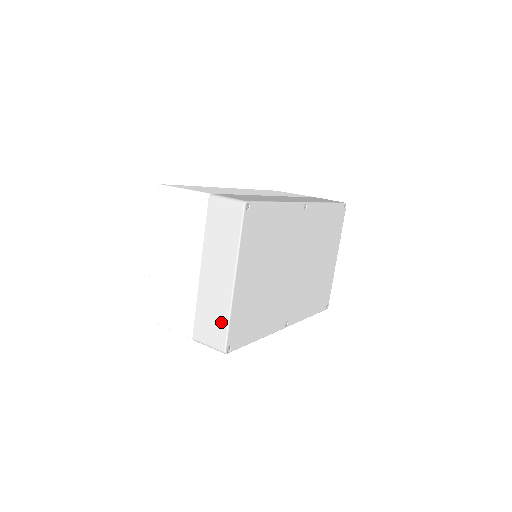
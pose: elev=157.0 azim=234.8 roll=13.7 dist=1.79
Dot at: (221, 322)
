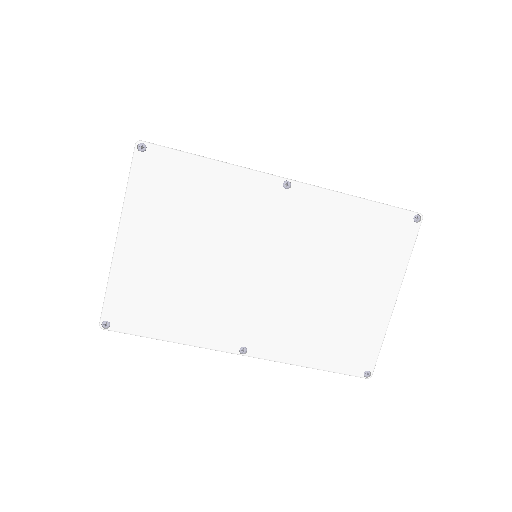
Dot at: occluded
